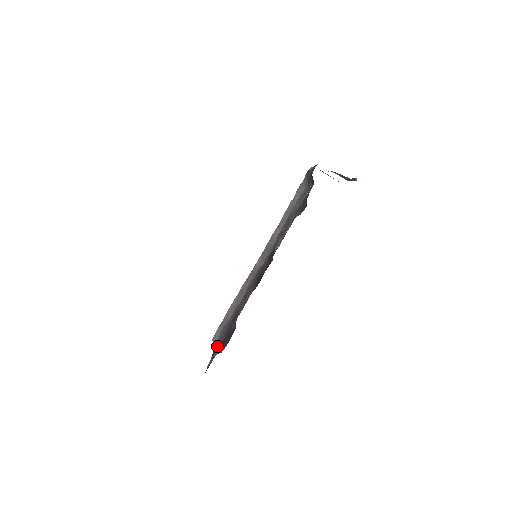
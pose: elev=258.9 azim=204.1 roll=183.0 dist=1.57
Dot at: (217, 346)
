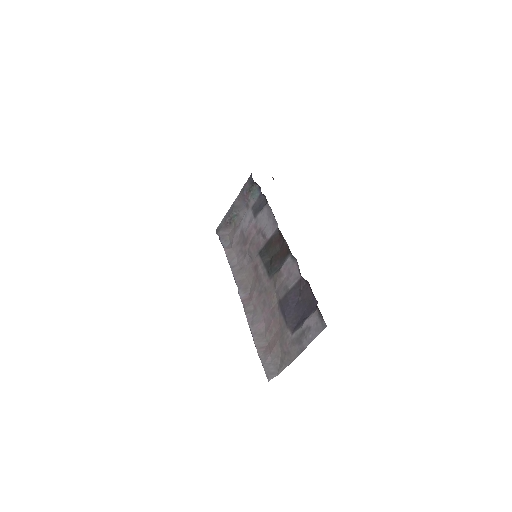
Dot at: (295, 340)
